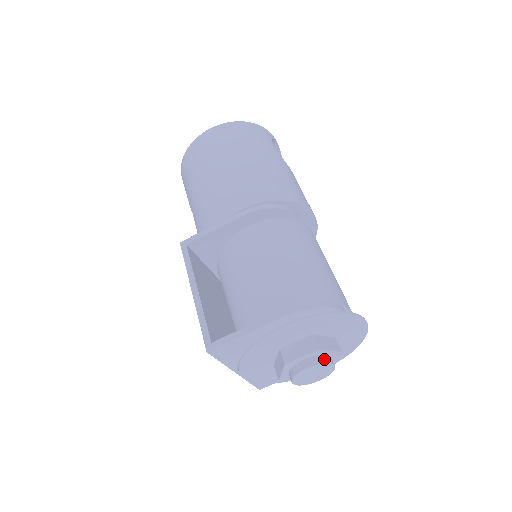
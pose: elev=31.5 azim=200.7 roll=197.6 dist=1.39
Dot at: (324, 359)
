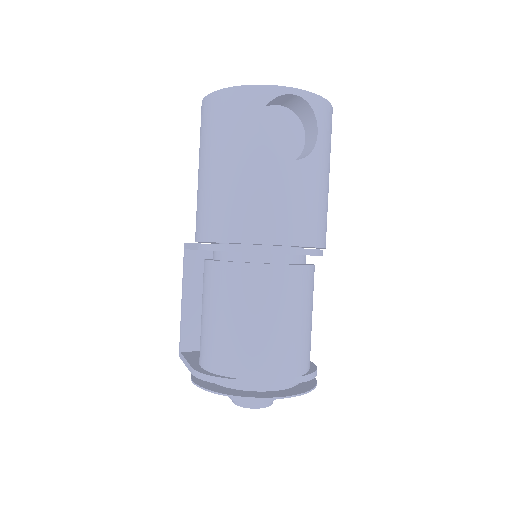
Dot at: (245, 404)
